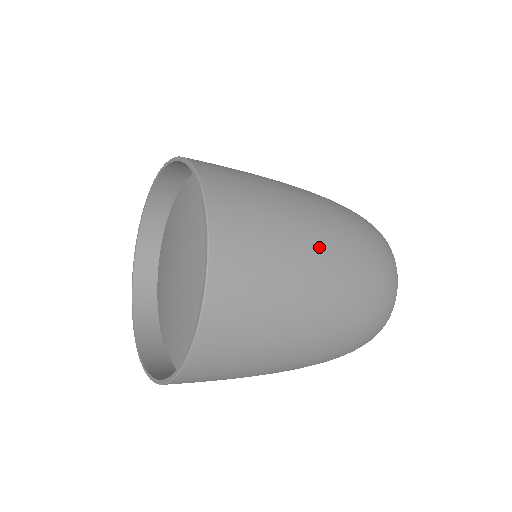
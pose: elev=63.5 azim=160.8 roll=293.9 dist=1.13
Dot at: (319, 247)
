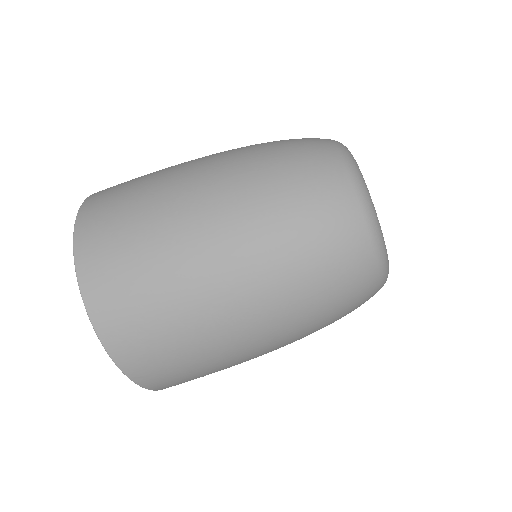
Dot at: (191, 167)
